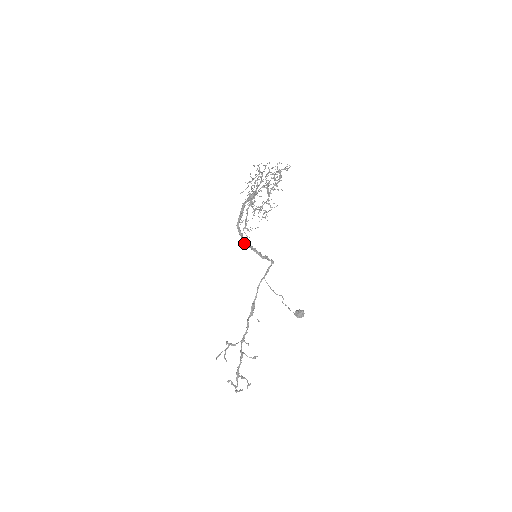
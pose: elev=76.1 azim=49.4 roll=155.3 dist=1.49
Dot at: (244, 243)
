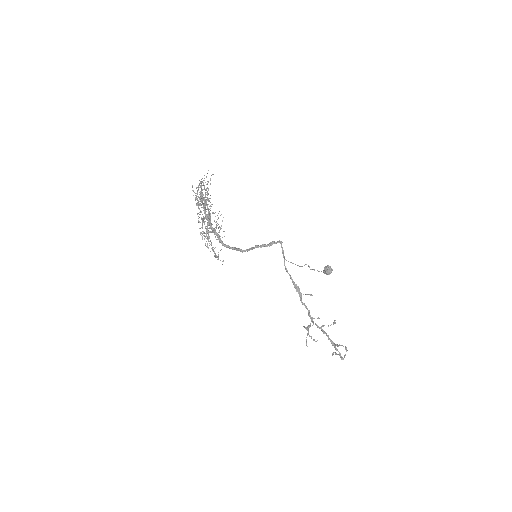
Dot at: (242, 252)
